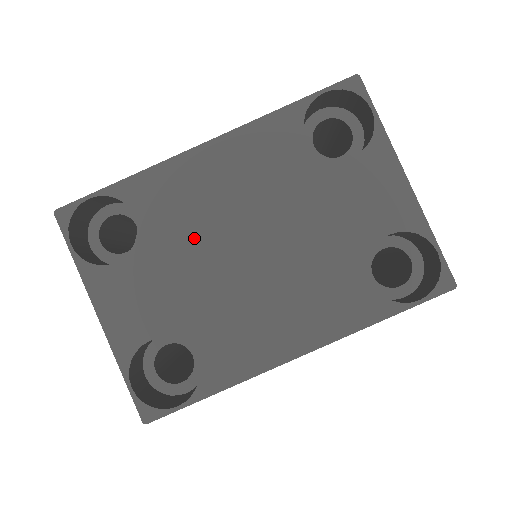
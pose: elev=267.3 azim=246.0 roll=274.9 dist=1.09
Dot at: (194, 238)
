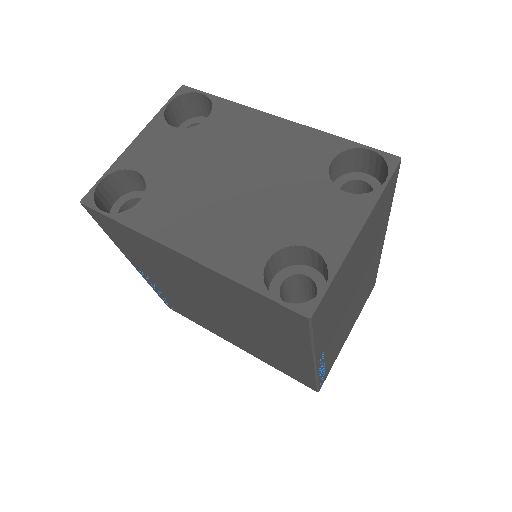
Dot at: (218, 150)
